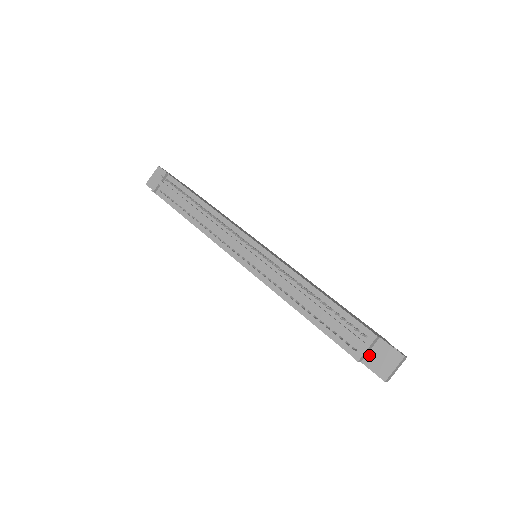
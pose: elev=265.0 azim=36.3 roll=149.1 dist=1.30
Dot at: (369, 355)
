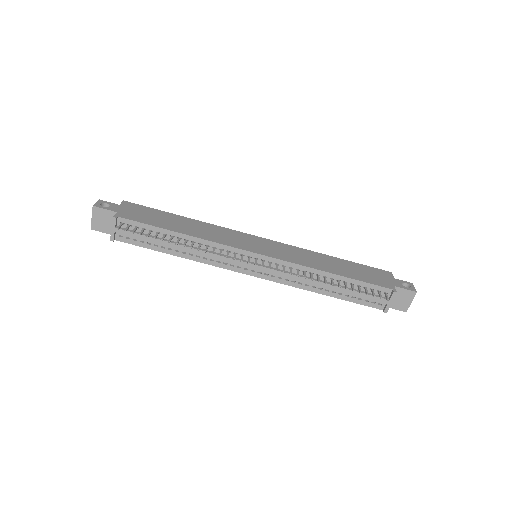
Dot at: occluded
